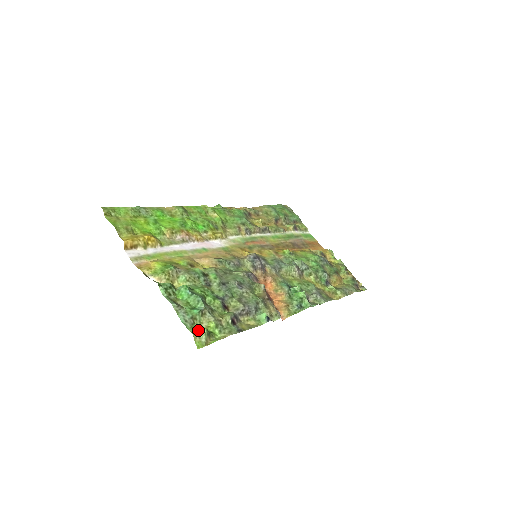
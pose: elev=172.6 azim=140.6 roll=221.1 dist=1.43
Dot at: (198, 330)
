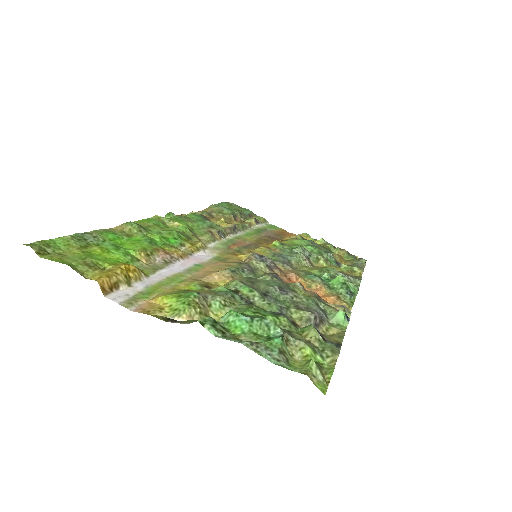
Dot at: (298, 367)
